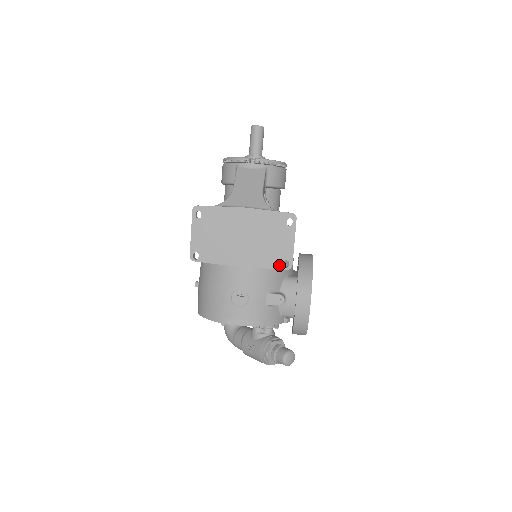
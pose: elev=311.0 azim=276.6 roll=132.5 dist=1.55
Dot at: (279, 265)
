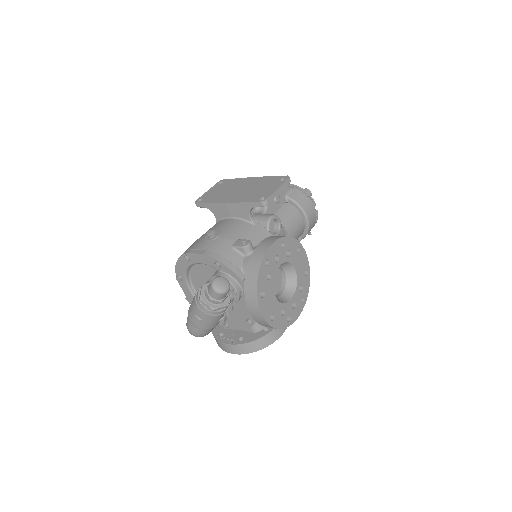
Dot at: (256, 200)
